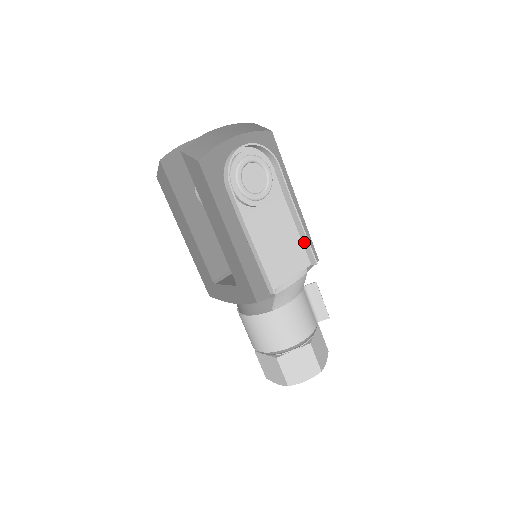
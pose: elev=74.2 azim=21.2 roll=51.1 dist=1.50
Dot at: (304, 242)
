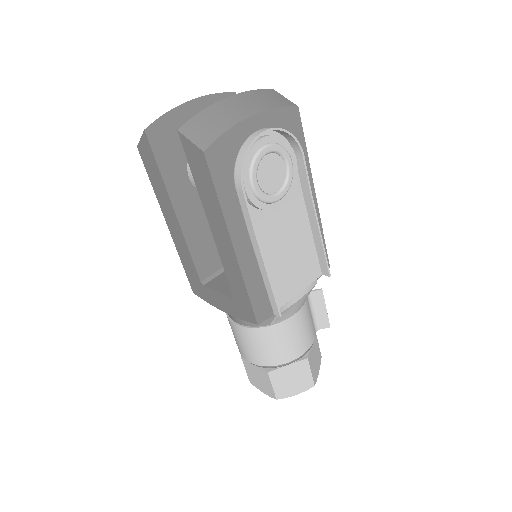
Dot at: (318, 250)
